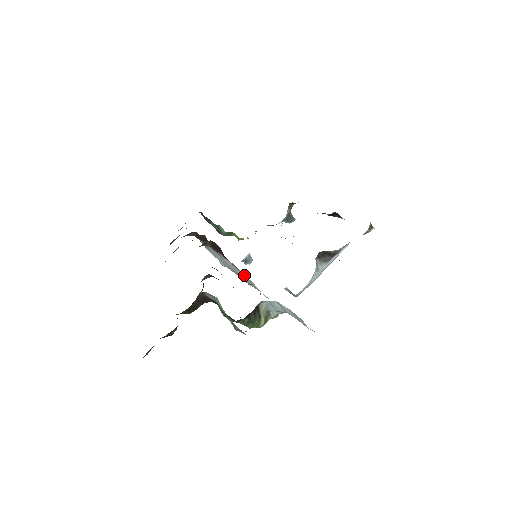
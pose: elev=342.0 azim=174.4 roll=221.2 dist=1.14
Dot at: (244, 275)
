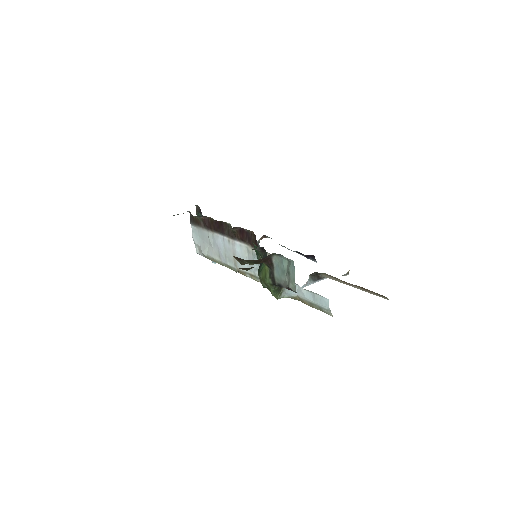
Dot at: occluded
